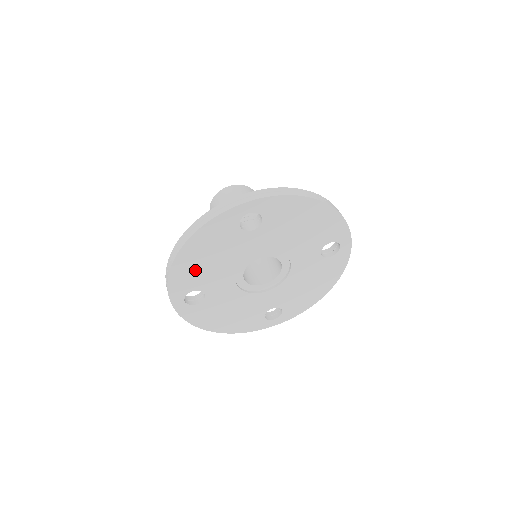
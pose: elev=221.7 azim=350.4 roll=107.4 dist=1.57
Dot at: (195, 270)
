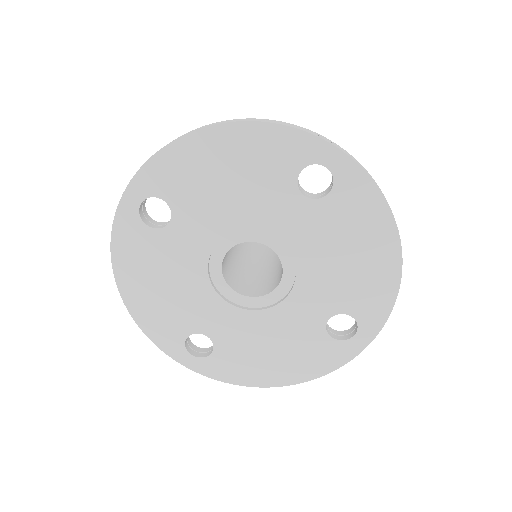
Dot at: (161, 309)
